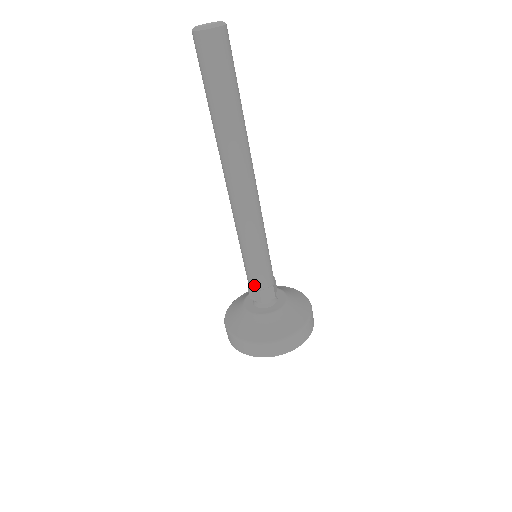
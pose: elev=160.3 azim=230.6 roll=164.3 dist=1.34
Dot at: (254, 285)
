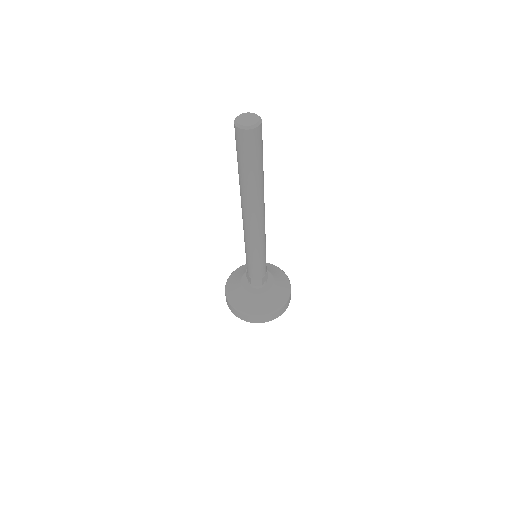
Dot at: (258, 276)
